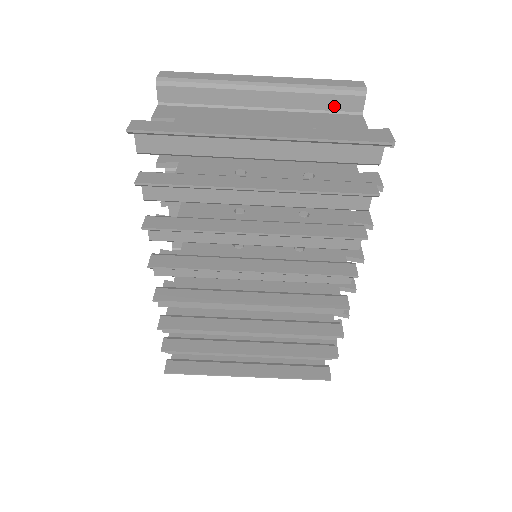
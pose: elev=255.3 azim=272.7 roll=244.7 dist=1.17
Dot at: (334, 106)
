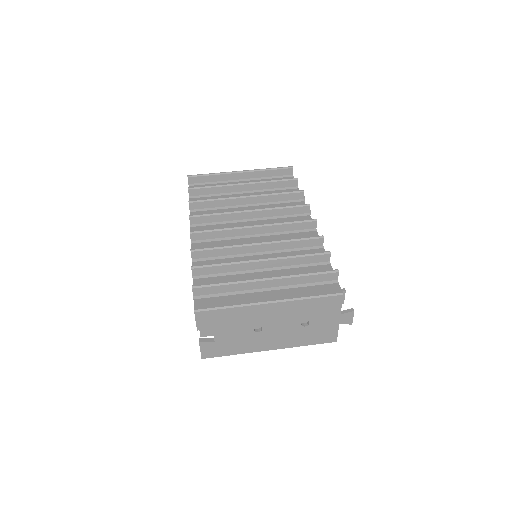
Dot at: occluded
